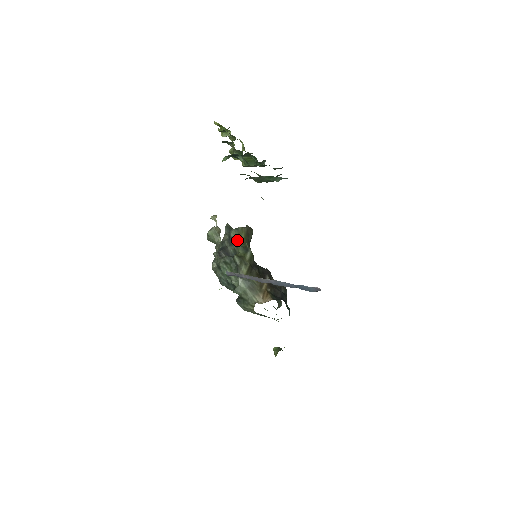
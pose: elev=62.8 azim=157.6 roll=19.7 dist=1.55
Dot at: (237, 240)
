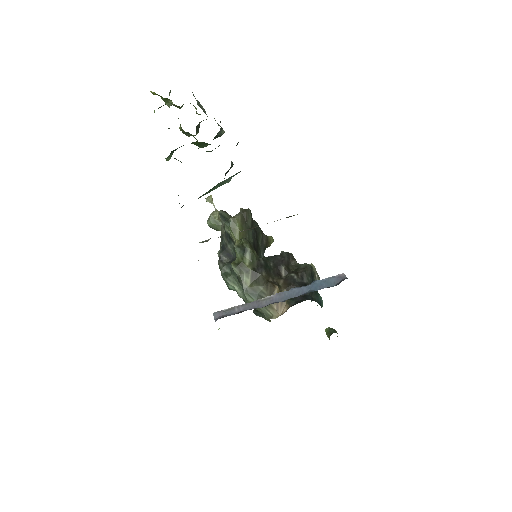
Dot at: (232, 237)
